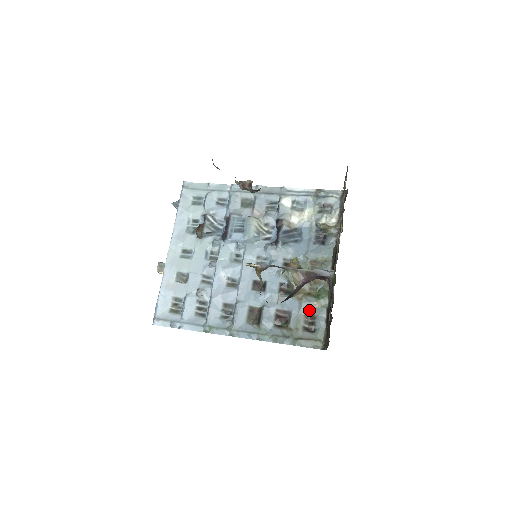
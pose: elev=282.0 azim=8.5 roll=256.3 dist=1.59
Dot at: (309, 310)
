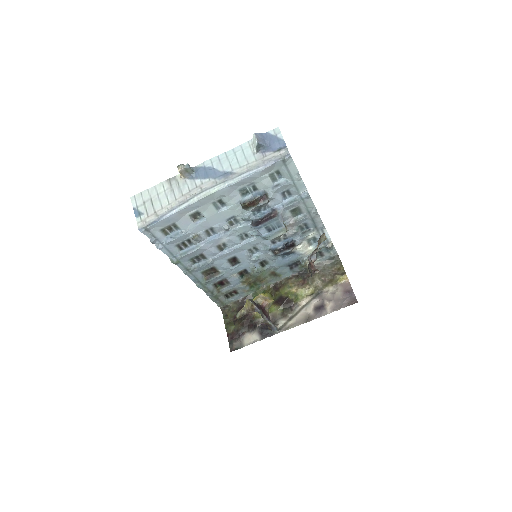
Dot at: (239, 290)
